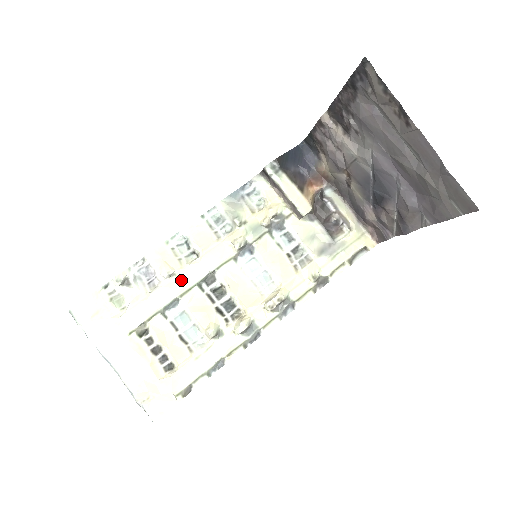
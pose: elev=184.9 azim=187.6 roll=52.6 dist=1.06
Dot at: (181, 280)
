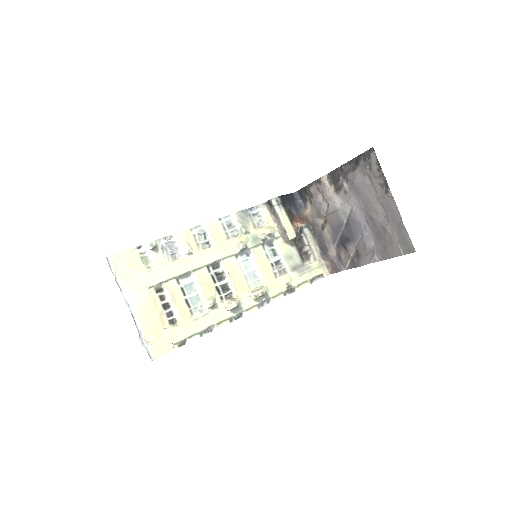
Dot at: (196, 259)
